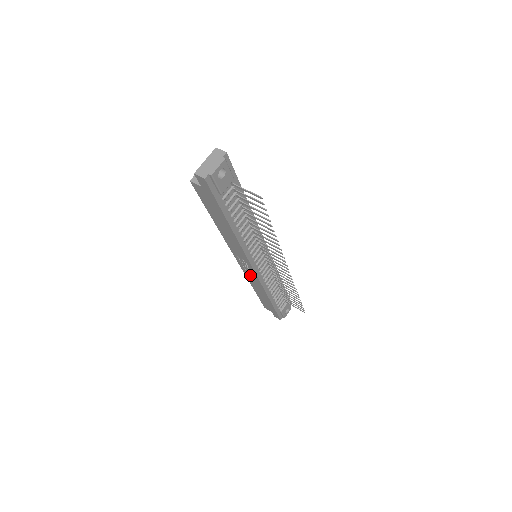
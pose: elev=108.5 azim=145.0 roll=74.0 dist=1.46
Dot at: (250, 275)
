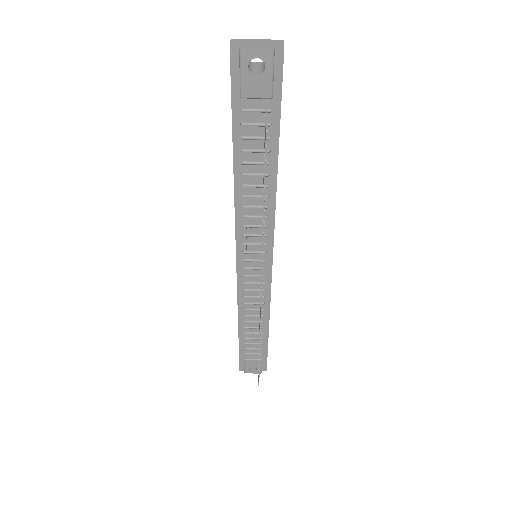
Dot at: occluded
